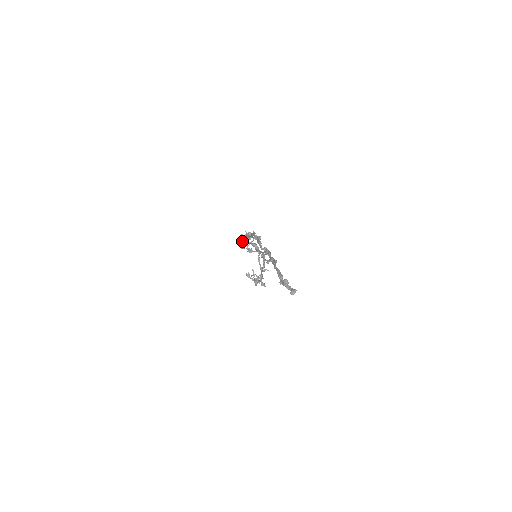
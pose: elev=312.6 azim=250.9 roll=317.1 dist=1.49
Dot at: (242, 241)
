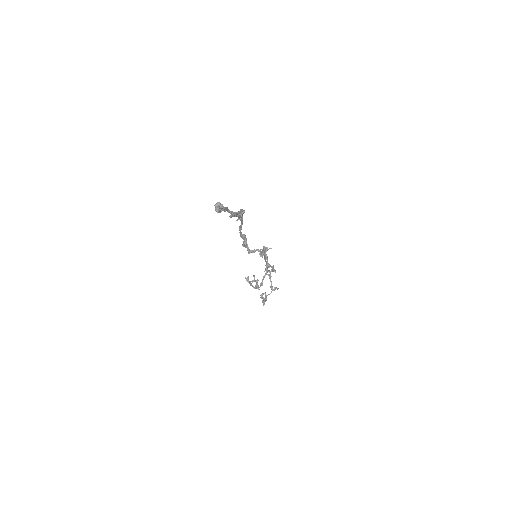
Dot at: (240, 232)
